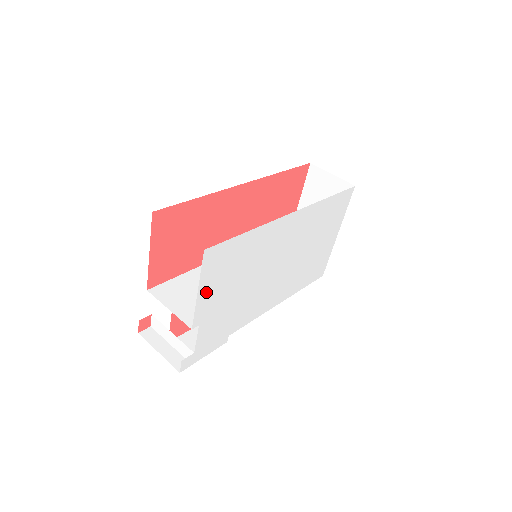
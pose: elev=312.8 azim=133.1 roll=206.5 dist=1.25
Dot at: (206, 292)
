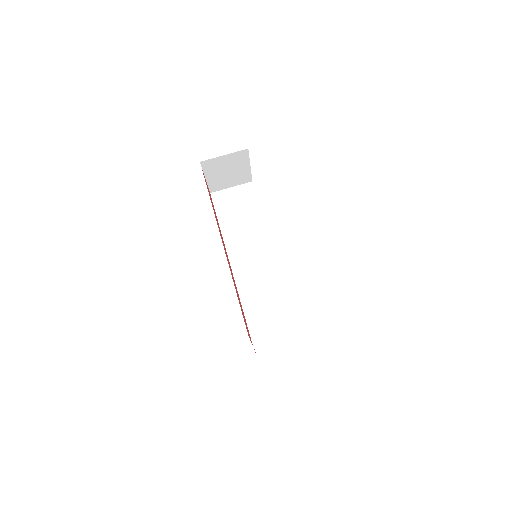
Dot at: occluded
